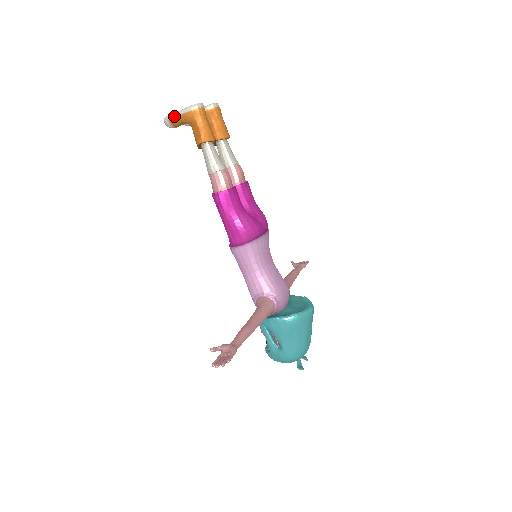
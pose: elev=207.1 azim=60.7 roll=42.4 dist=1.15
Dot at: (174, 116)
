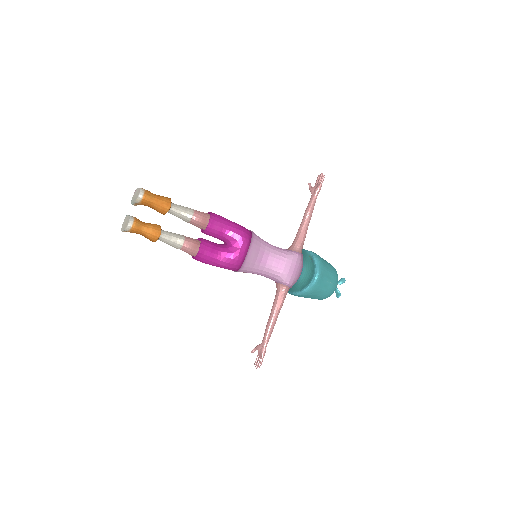
Dot at: occluded
